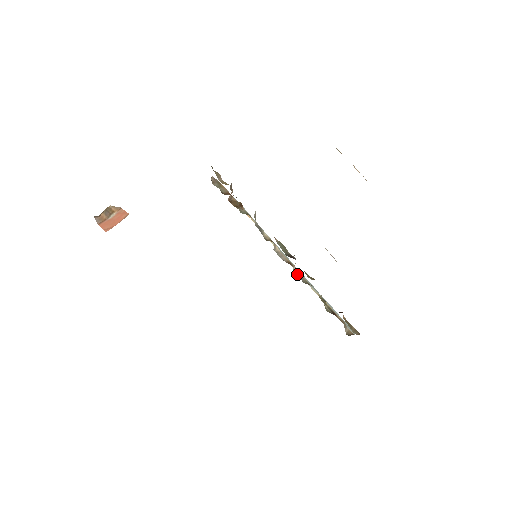
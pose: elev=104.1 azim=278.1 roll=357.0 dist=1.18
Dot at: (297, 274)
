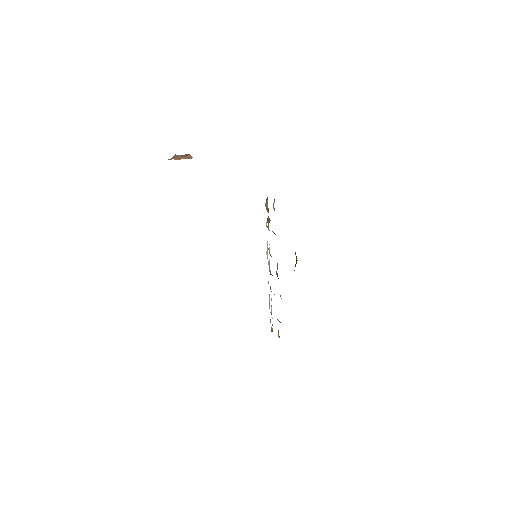
Dot at: occluded
